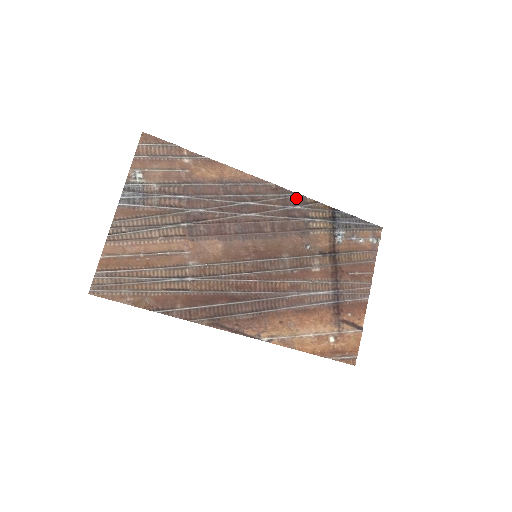
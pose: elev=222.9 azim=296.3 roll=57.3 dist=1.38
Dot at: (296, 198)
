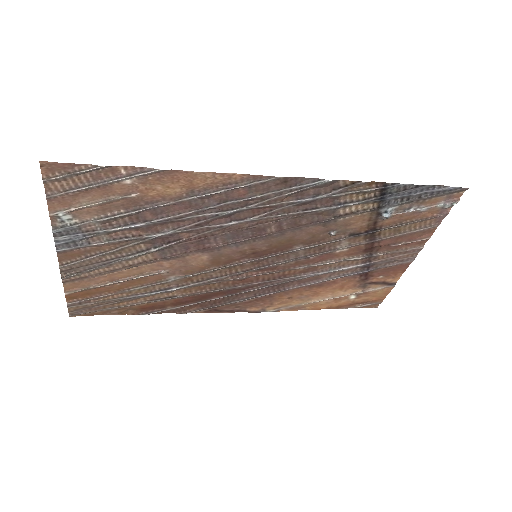
Dot at: (319, 186)
